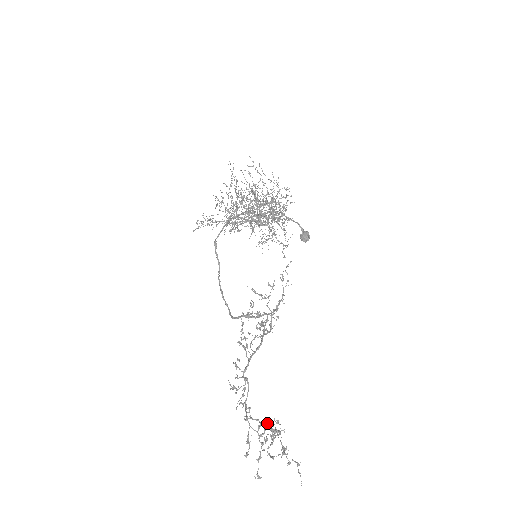
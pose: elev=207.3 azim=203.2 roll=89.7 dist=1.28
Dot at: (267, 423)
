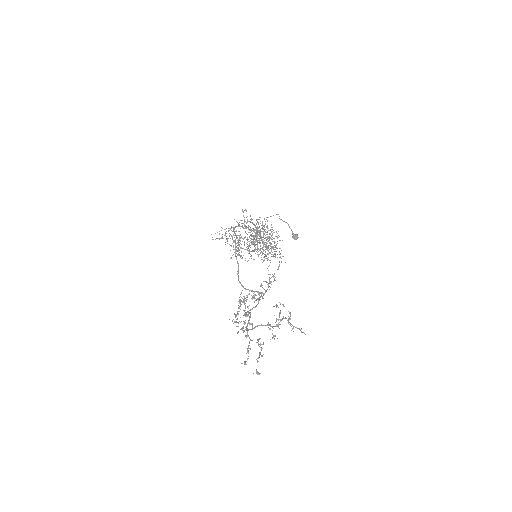
Dot at: occluded
